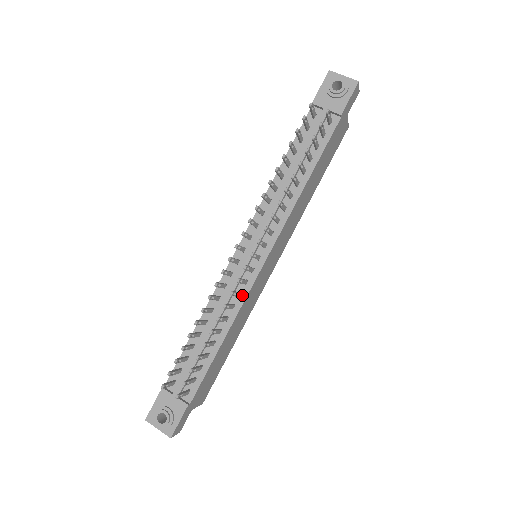
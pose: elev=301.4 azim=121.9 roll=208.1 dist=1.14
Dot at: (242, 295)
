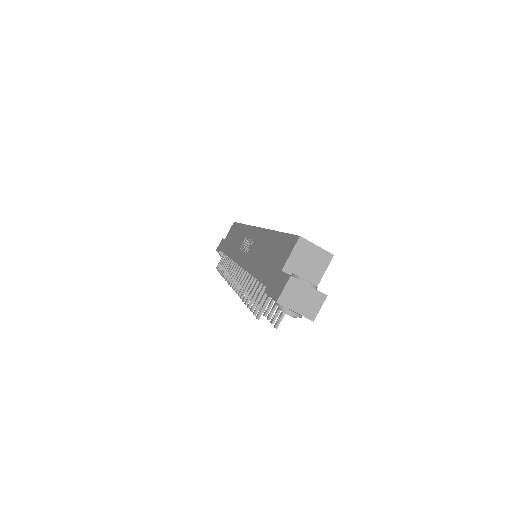
Dot at: occluded
